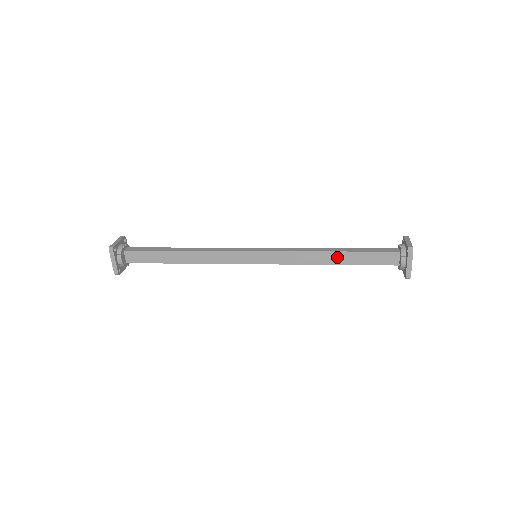
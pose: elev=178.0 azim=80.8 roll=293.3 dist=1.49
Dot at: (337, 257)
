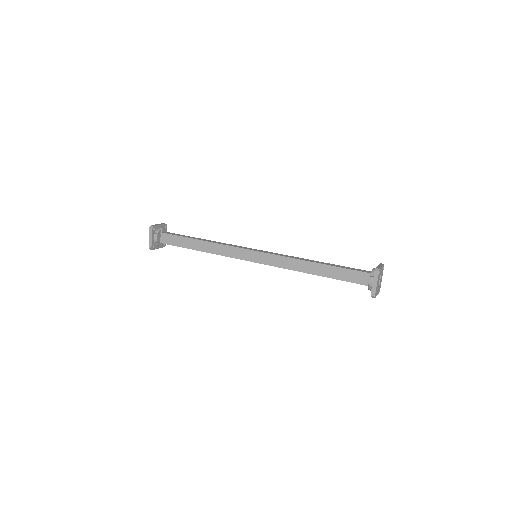
Dot at: (319, 268)
